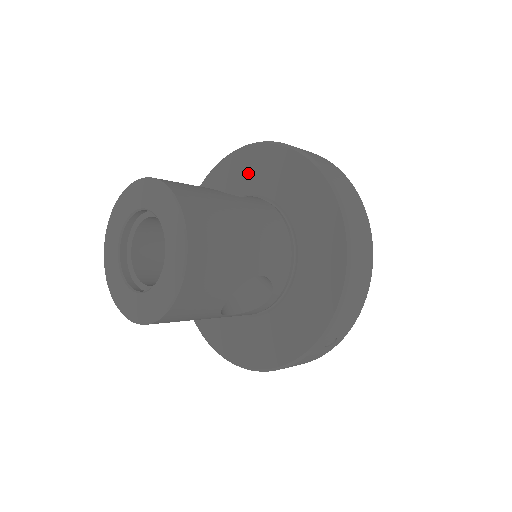
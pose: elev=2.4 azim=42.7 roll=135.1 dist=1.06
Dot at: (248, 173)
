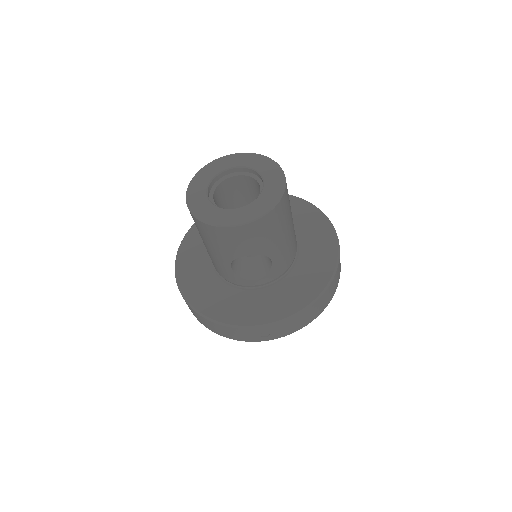
Dot at: occluded
